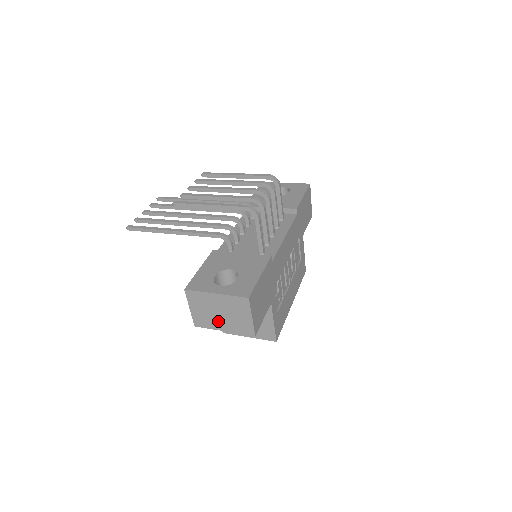
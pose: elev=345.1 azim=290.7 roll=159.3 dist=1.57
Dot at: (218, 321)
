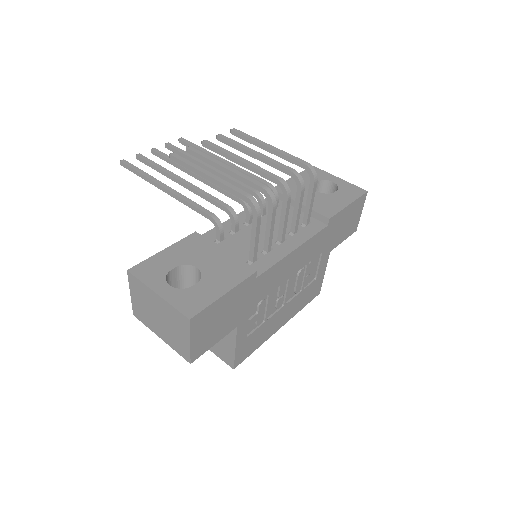
Dot at: (156, 324)
